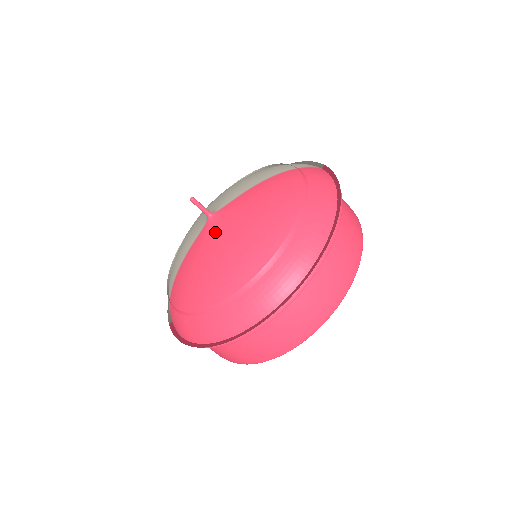
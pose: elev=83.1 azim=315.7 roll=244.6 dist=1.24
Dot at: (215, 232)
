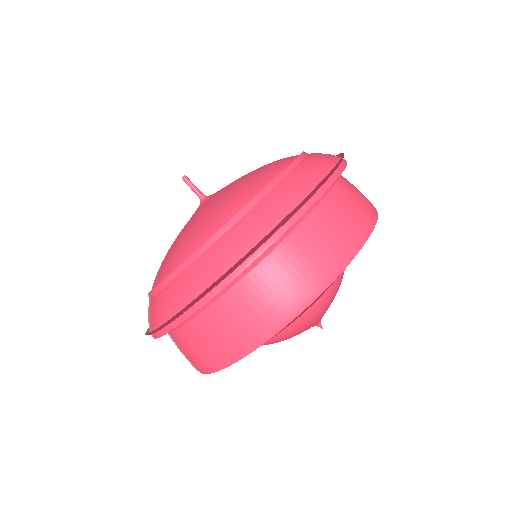
Dot at: (209, 200)
